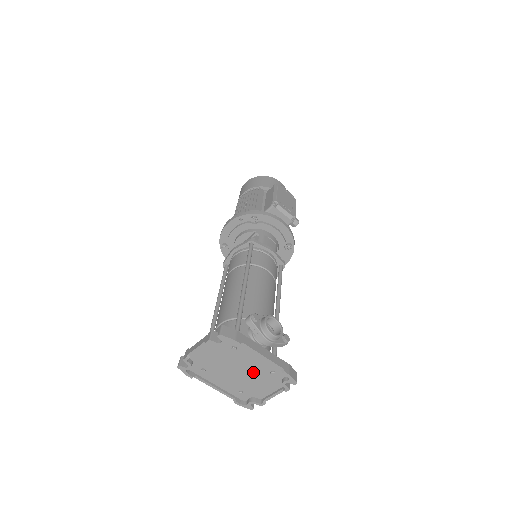
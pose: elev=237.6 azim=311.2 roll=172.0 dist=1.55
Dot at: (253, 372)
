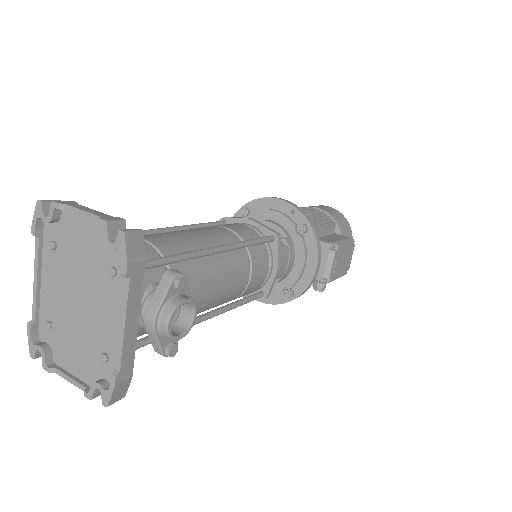
Dot at: (90, 325)
